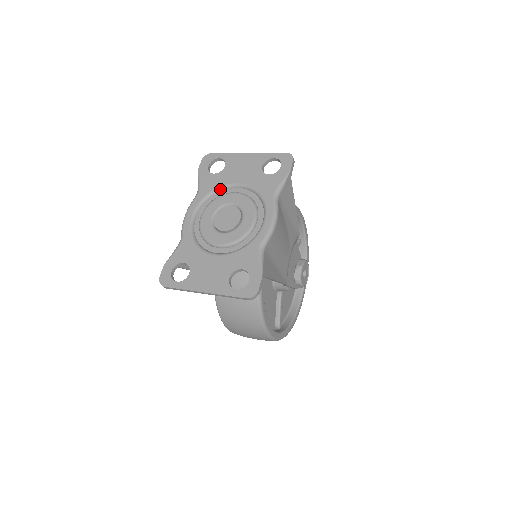
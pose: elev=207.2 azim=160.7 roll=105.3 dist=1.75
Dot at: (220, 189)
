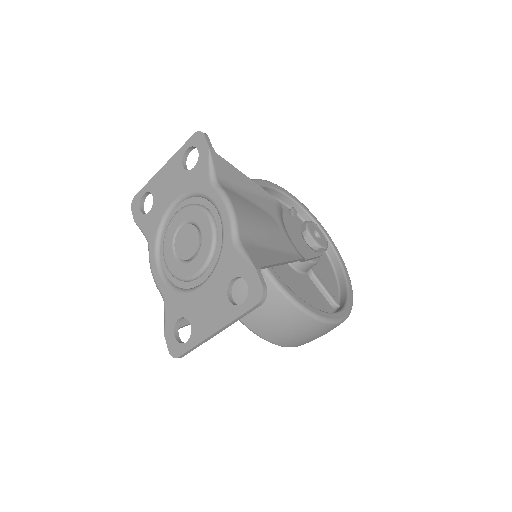
Dot at: (163, 221)
